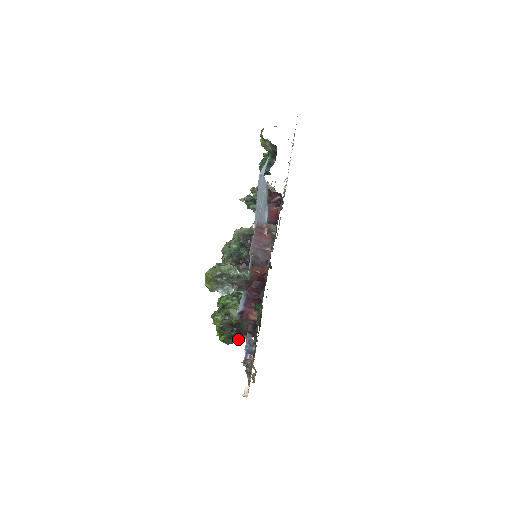
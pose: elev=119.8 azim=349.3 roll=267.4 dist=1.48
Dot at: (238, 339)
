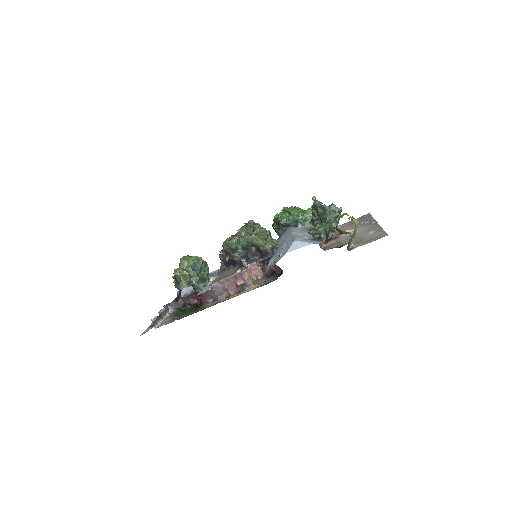
Dot at: occluded
